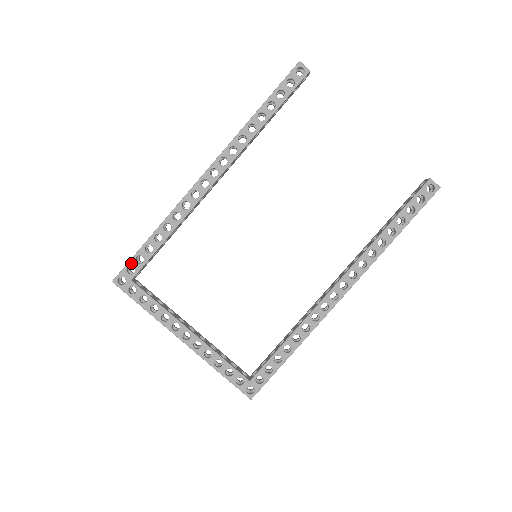
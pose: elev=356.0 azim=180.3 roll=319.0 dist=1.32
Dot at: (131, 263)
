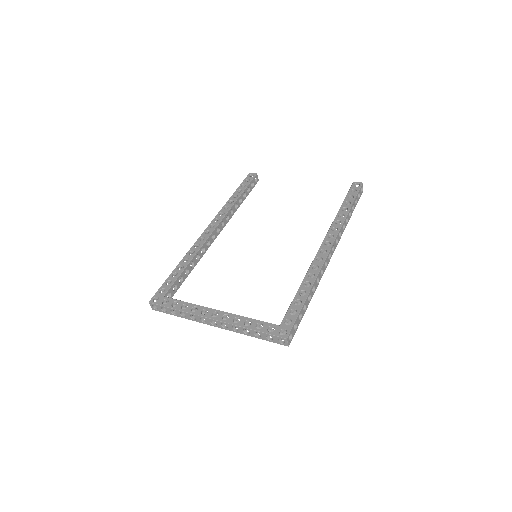
Dot at: (162, 287)
